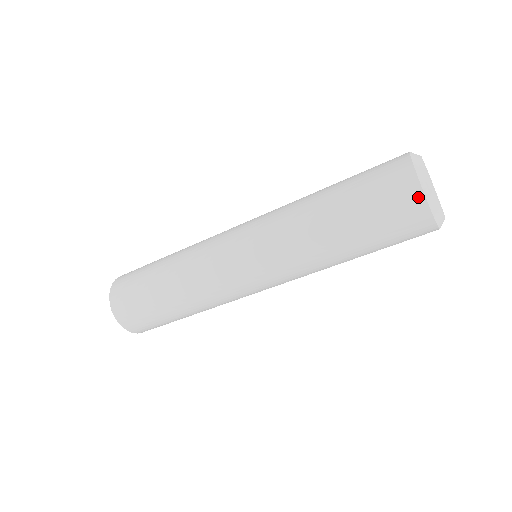
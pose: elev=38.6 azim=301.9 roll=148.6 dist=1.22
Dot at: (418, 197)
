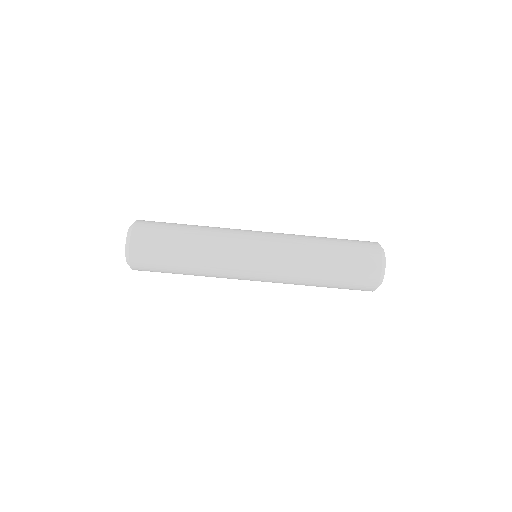
Dot at: (379, 264)
